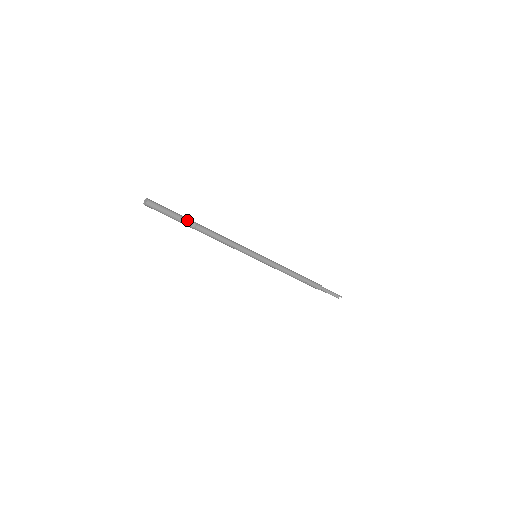
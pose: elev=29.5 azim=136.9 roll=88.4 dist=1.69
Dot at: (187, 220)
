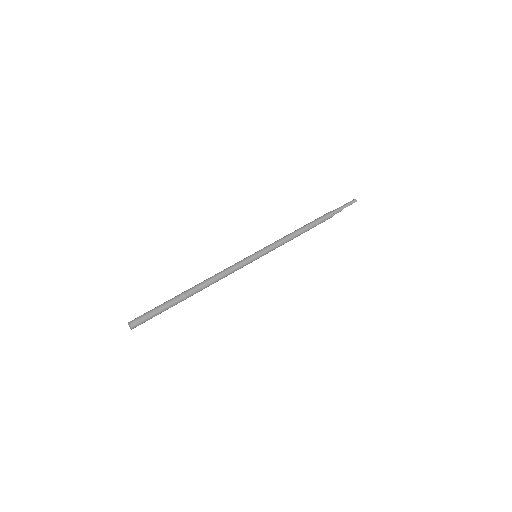
Dot at: (176, 302)
